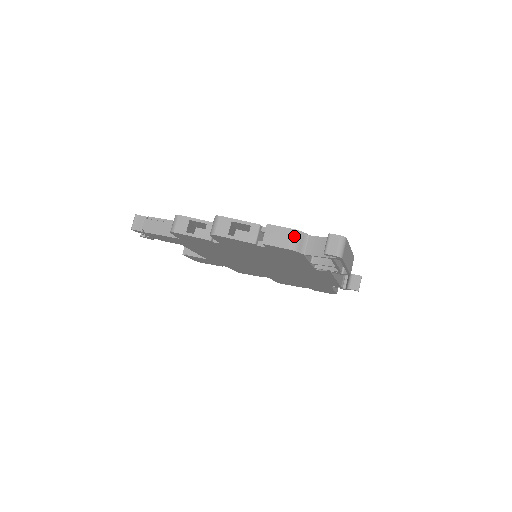
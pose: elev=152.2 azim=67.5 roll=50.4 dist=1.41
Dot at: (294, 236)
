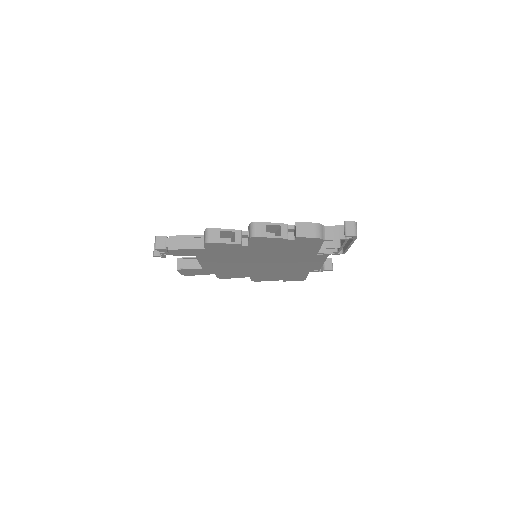
Dot at: (317, 228)
